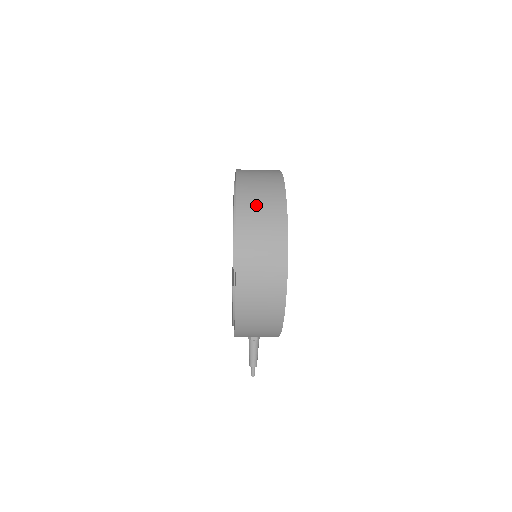
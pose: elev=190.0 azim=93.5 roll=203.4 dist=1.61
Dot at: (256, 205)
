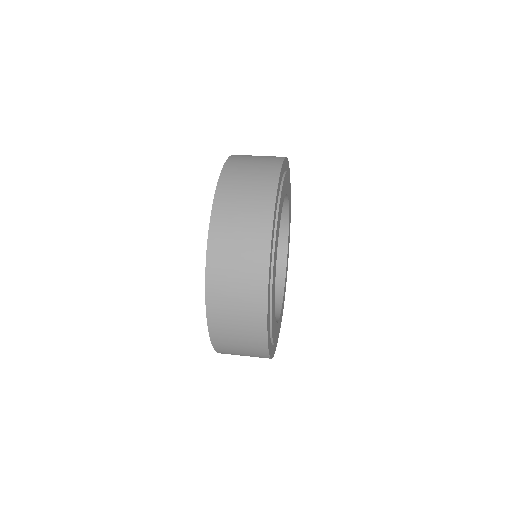
Dot at: (232, 343)
